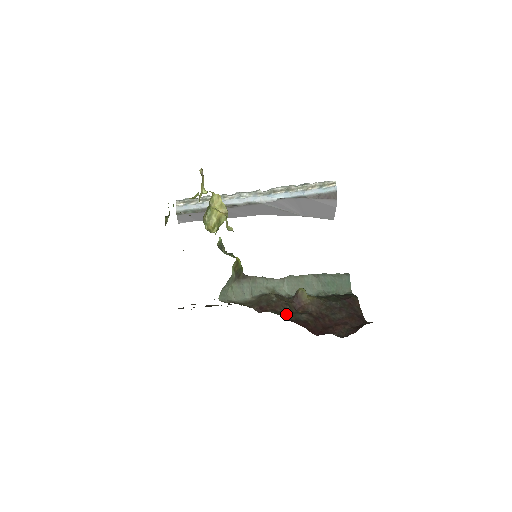
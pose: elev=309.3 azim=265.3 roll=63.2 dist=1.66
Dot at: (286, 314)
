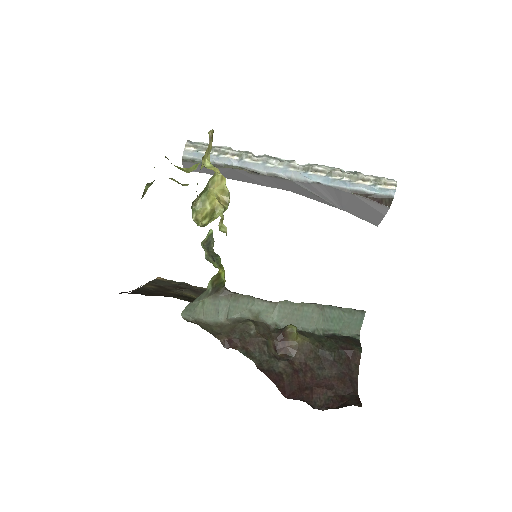
Dot at: (259, 357)
